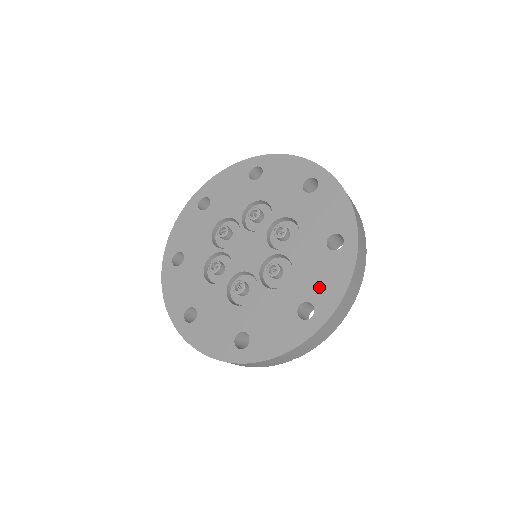
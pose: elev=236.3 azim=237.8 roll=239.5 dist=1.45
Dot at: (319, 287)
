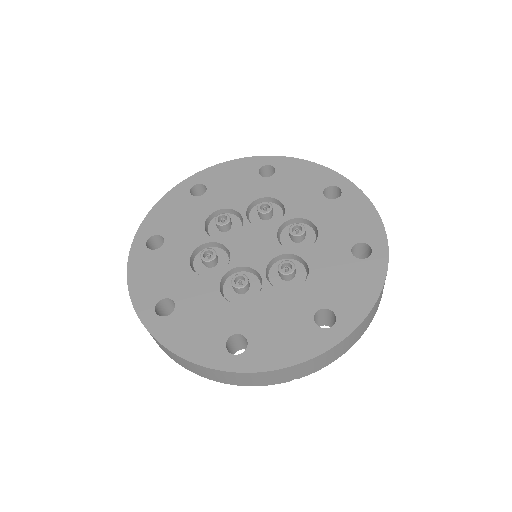
Dot at: (342, 294)
